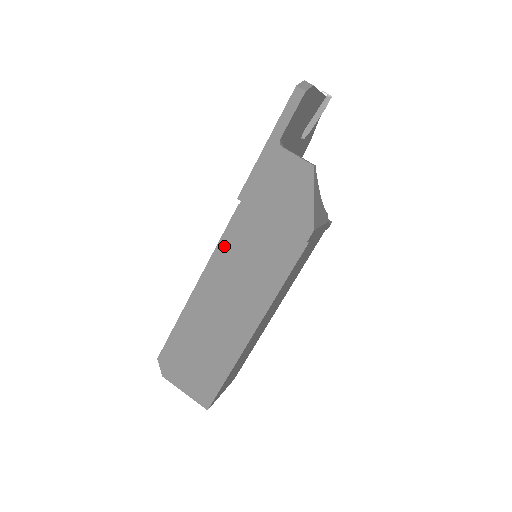
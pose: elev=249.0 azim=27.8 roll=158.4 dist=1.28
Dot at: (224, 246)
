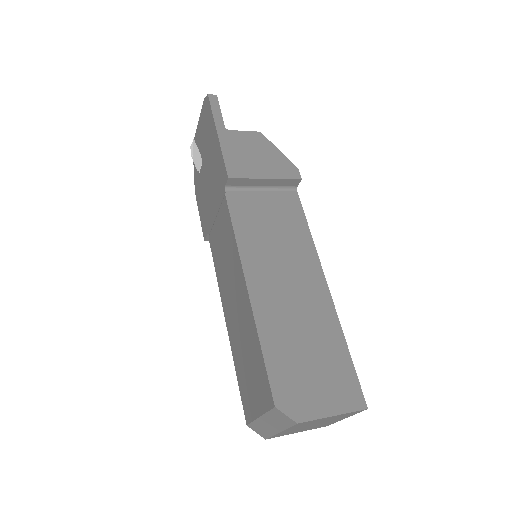
Dot at: (242, 233)
